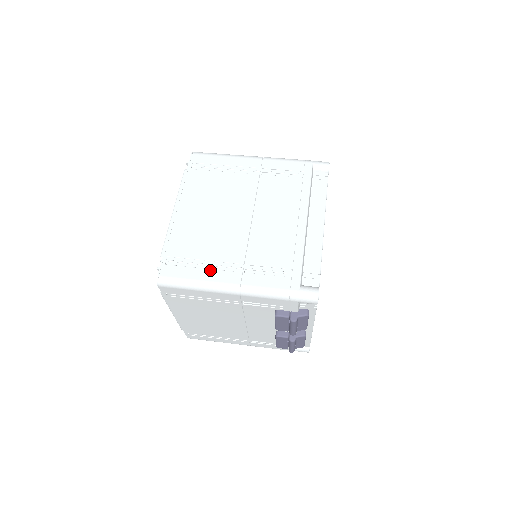
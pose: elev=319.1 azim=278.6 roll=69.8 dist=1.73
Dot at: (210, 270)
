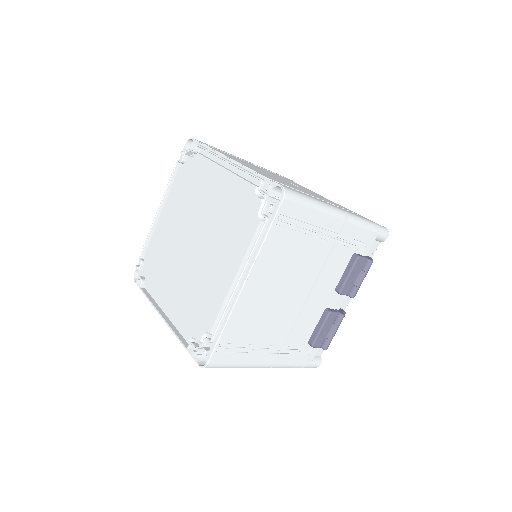
Dot at: occluded
